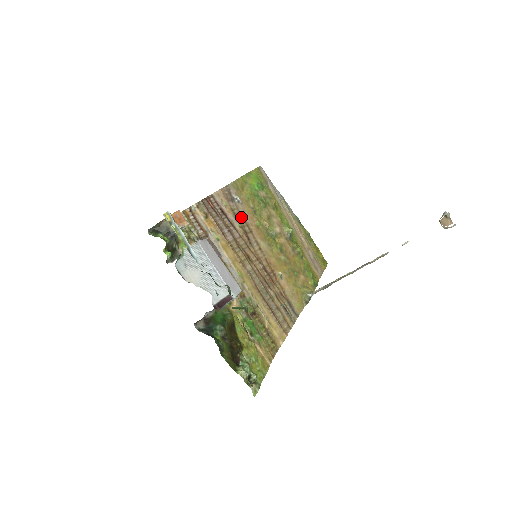
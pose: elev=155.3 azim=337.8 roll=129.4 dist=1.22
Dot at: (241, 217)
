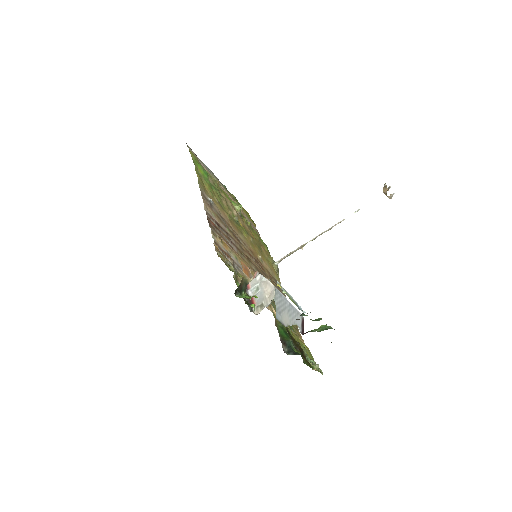
Dot at: (223, 219)
